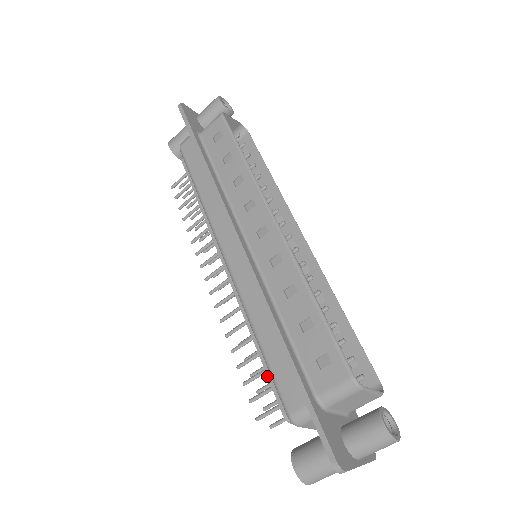
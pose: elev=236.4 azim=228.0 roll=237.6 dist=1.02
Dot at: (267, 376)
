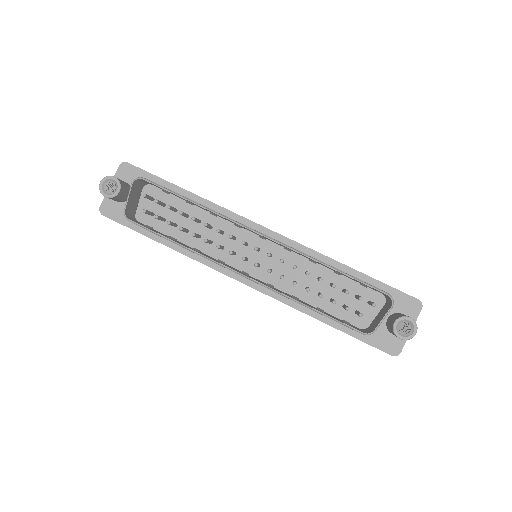
Dot at: occluded
